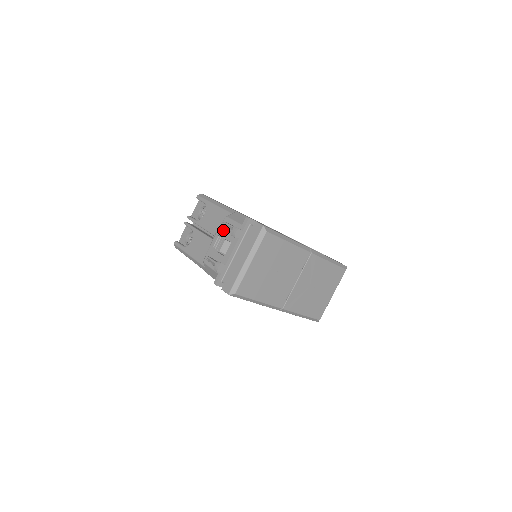
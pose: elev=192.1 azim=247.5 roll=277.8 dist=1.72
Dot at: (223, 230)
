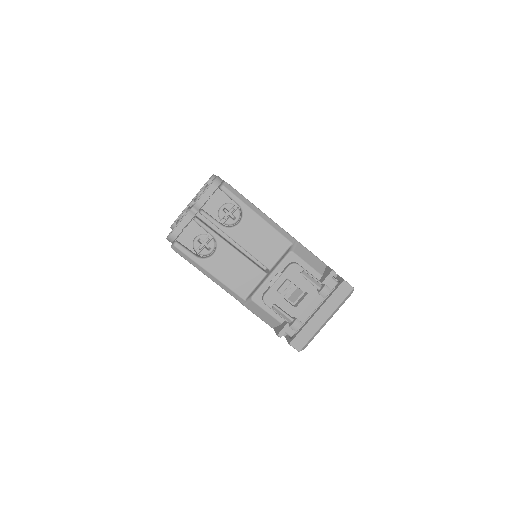
Dot at: (295, 274)
